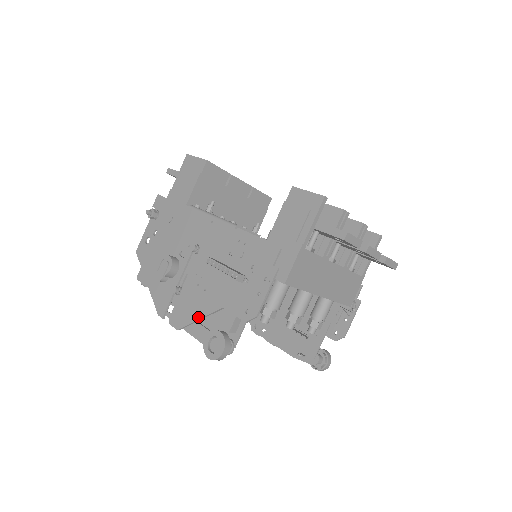
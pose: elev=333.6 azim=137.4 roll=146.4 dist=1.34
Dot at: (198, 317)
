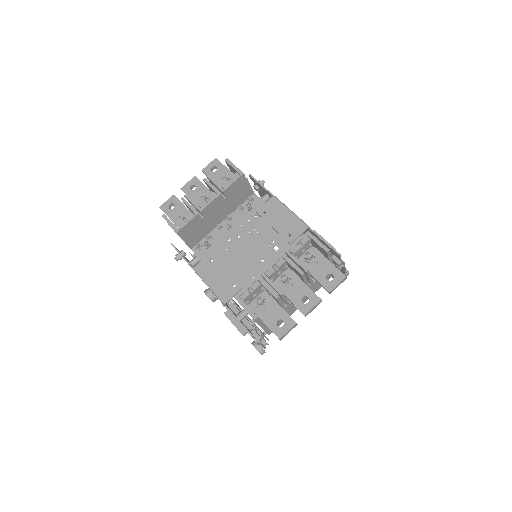
Dot at: occluded
